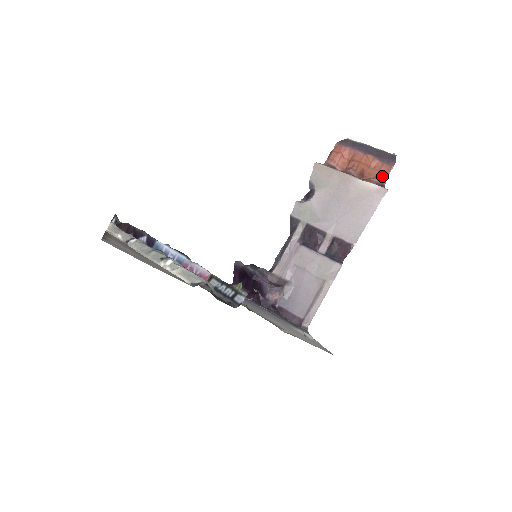
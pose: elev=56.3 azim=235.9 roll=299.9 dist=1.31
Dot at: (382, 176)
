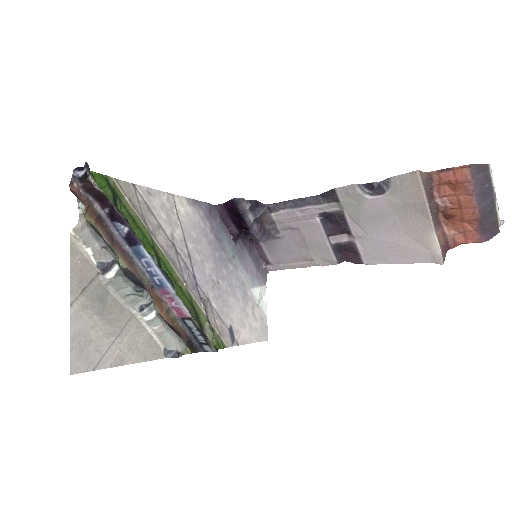
Dot at: (459, 241)
